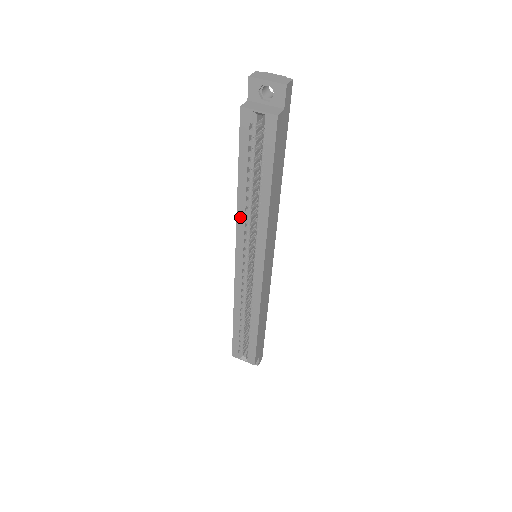
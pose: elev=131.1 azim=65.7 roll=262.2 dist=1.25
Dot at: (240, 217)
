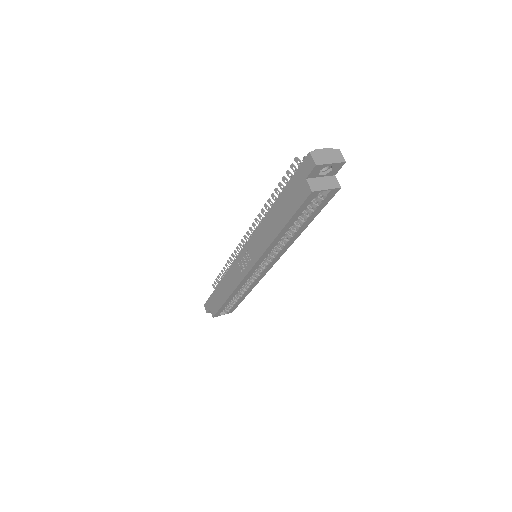
Dot at: (270, 248)
